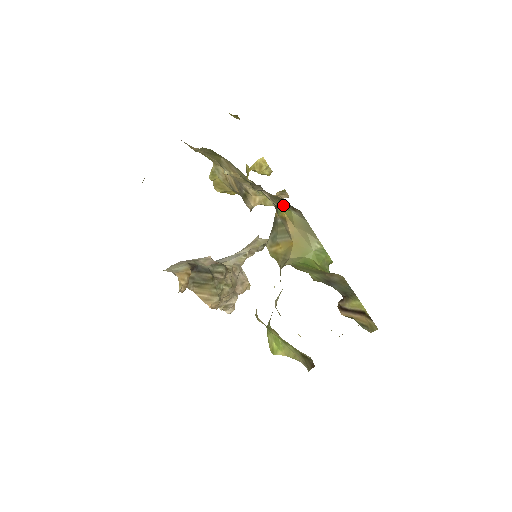
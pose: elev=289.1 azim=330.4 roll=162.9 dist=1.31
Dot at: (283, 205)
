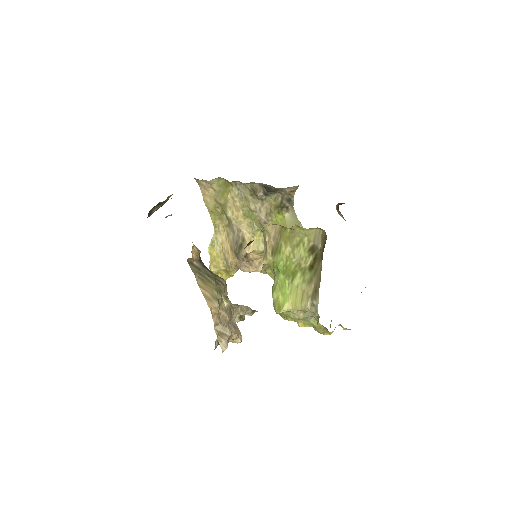
Dot at: (278, 213)
